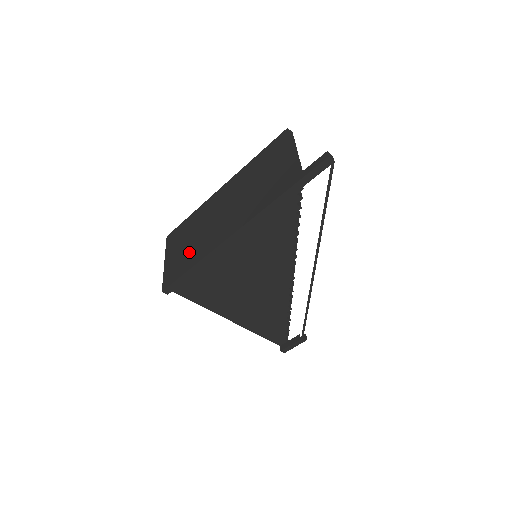
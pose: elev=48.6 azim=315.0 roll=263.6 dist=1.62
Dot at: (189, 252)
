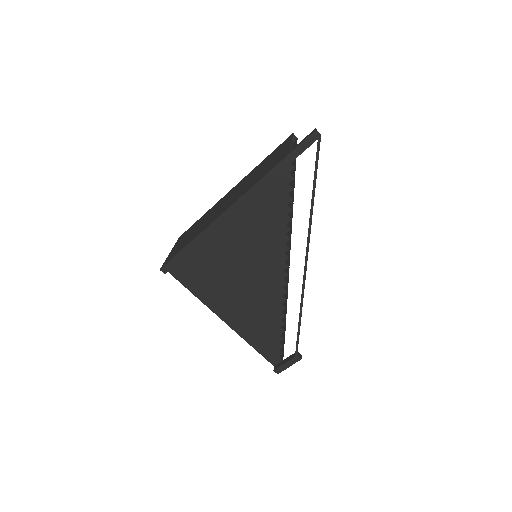
Dot at: (191, 236)
